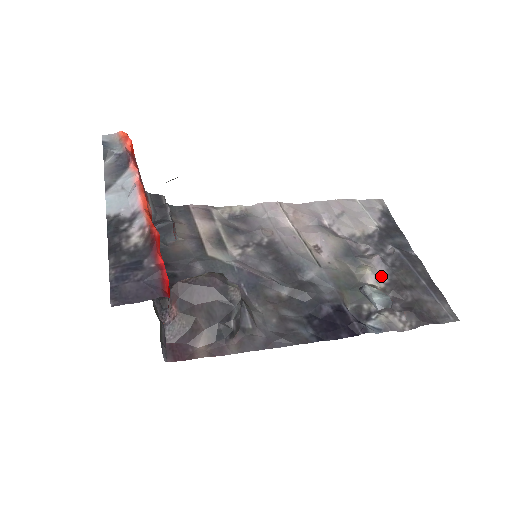
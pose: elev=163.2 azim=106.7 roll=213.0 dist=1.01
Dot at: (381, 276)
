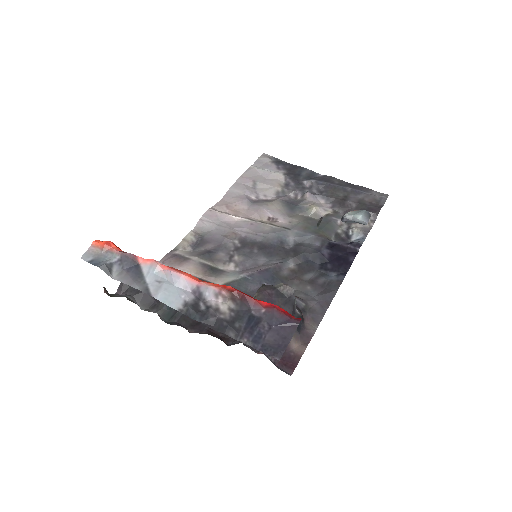
Dot at: (323, 205)
